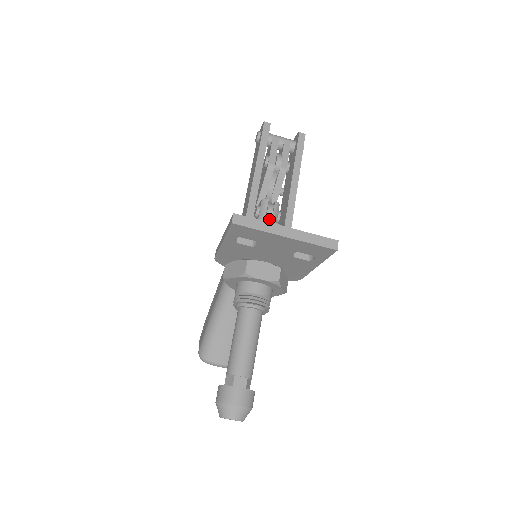
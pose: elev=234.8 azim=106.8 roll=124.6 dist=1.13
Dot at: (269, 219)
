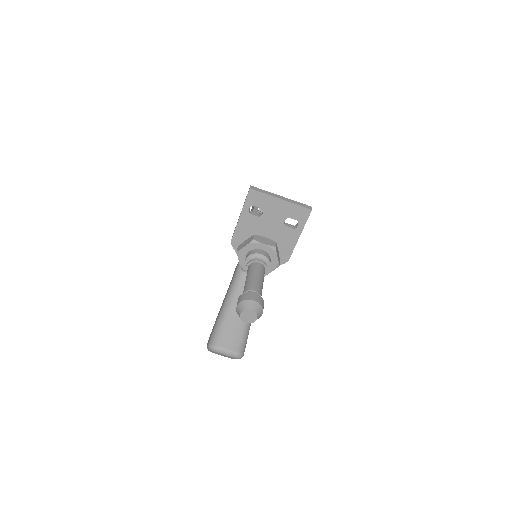
Dot at: occluded
